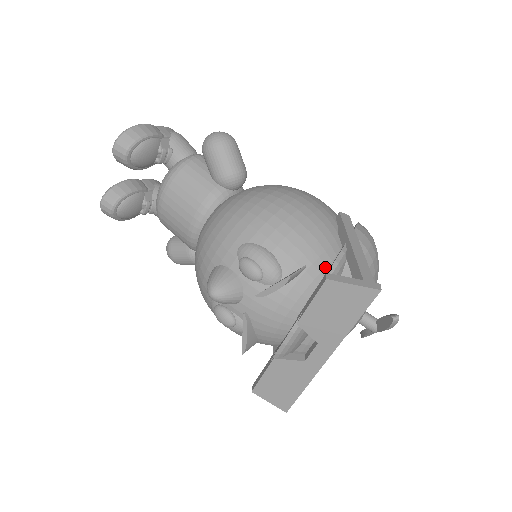
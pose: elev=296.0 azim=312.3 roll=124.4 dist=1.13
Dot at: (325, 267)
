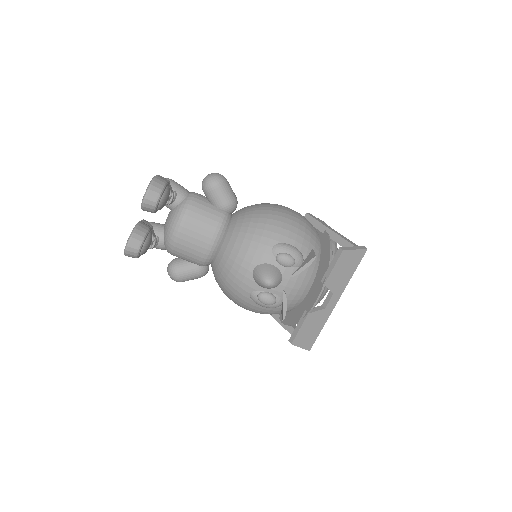
Dot at: (319, 248)
